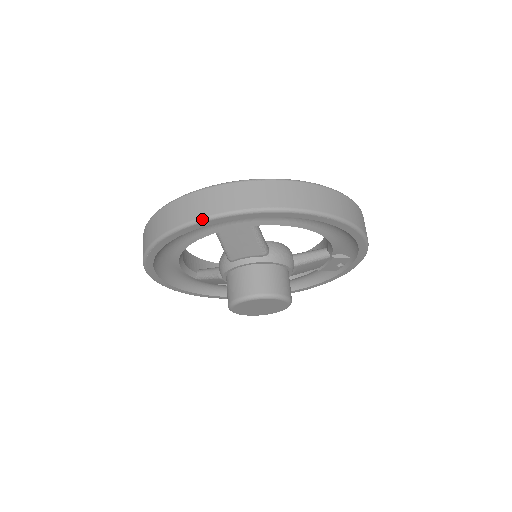
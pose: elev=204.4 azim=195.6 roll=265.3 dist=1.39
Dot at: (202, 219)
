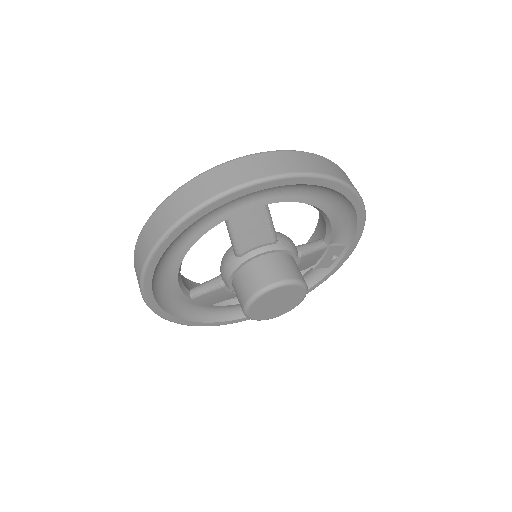
Dot at: (221, 194)
